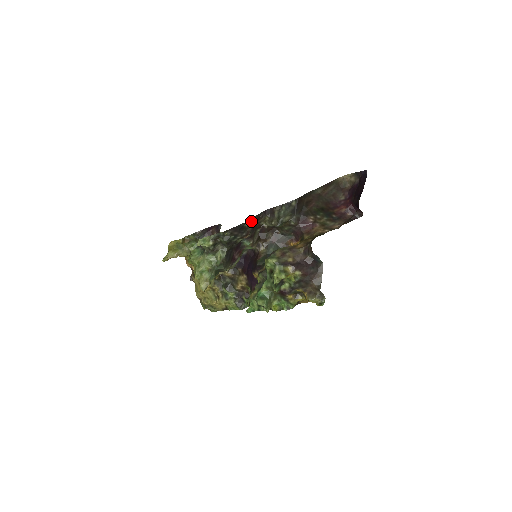
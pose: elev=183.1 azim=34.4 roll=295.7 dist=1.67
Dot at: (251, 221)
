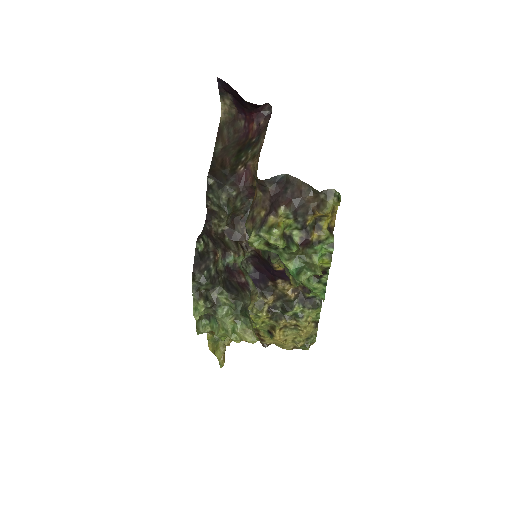
Dot at: (198, 241)
